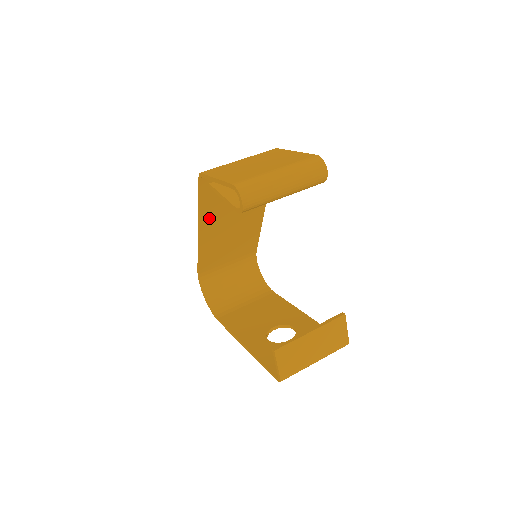
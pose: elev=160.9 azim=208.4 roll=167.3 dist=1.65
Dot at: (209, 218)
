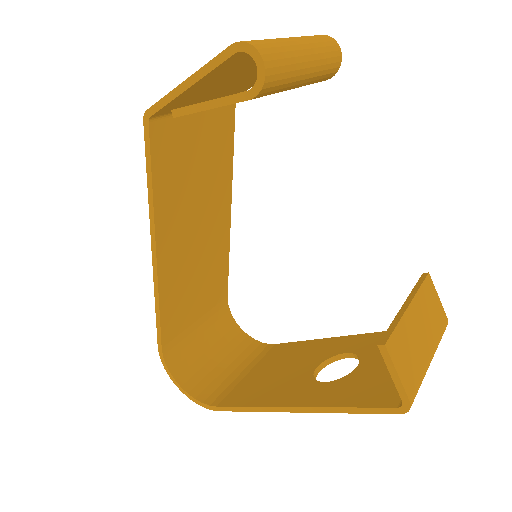
Dot at: (166, 219)
